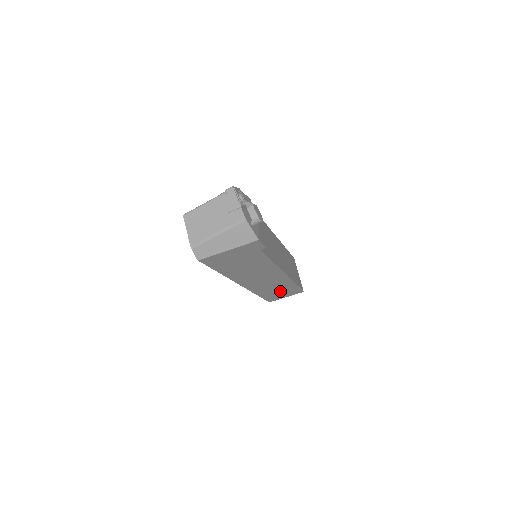
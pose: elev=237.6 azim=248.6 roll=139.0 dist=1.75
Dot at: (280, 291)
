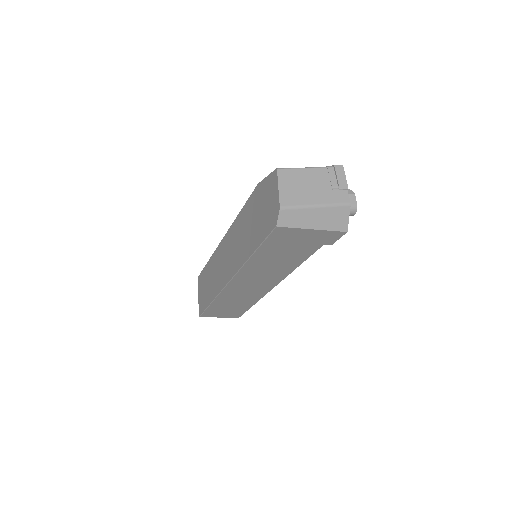
Dot at: (231, 307)
